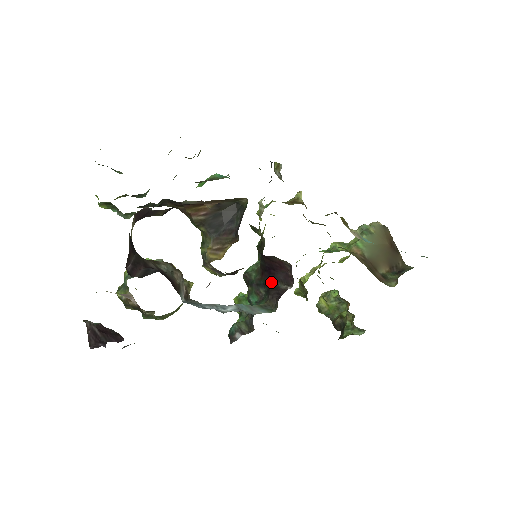
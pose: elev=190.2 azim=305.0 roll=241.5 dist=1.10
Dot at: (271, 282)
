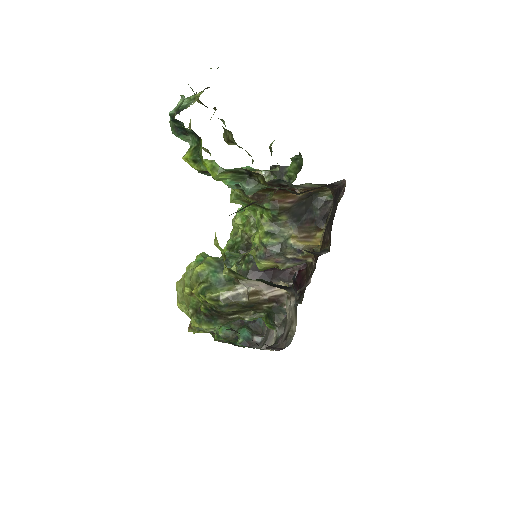
Dot at: occluded
